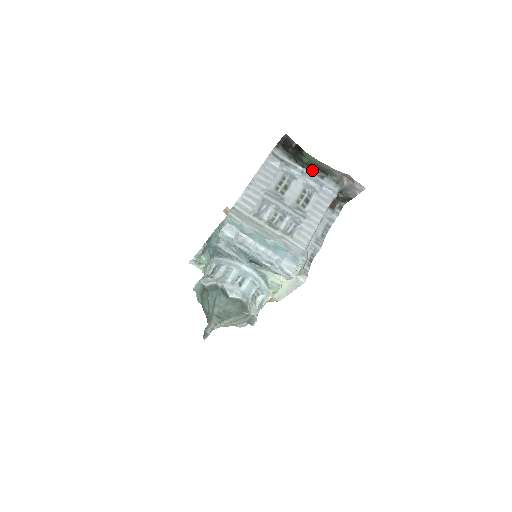
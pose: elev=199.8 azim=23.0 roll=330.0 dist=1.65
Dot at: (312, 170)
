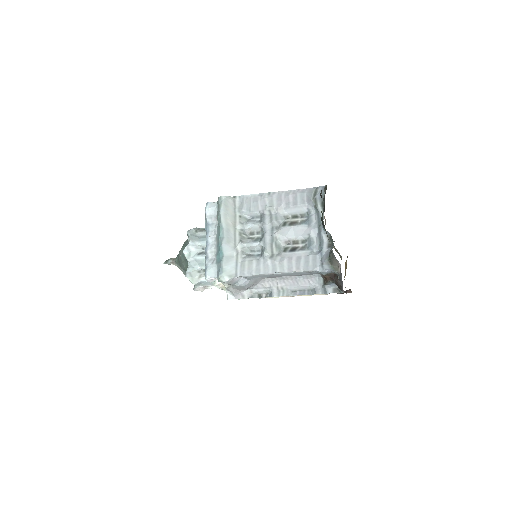
Dot at: (328, 232)
